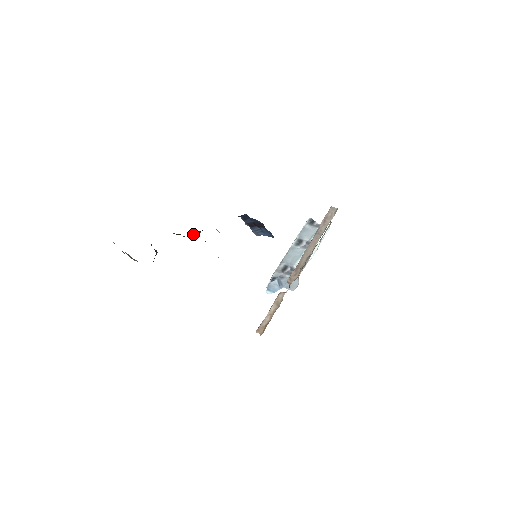
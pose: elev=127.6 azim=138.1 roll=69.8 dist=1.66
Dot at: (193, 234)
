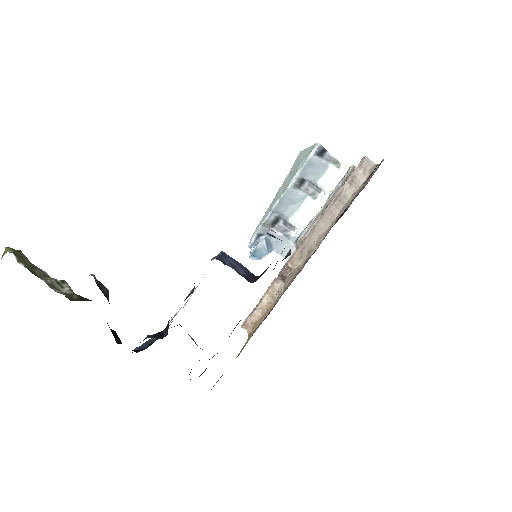
Dot at: occluded
